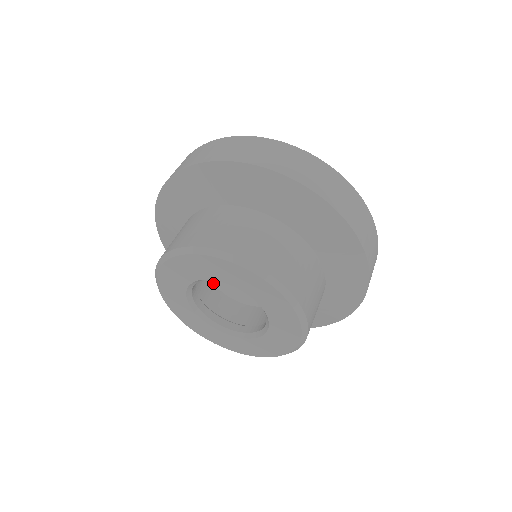
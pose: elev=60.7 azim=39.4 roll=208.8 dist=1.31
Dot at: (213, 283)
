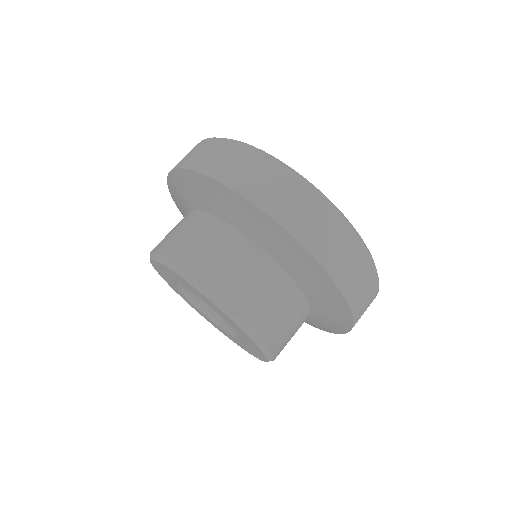
Dot at: occluded
